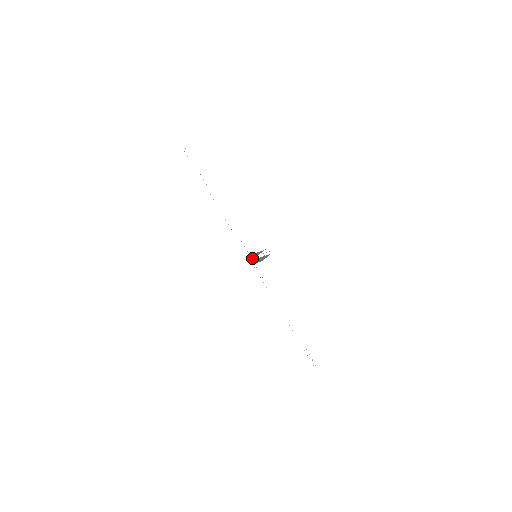
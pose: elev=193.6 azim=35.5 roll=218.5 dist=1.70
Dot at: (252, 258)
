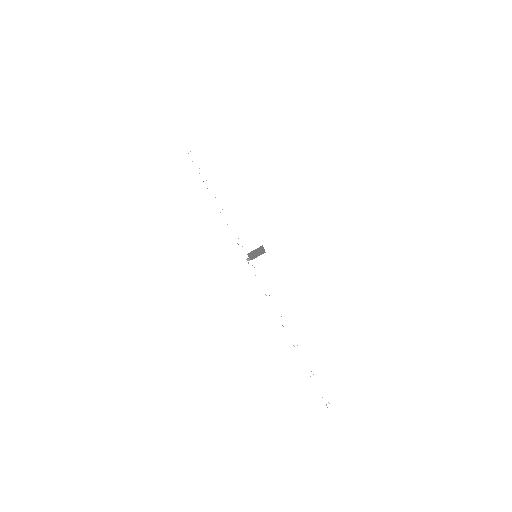
Dot at: (249, 258)
